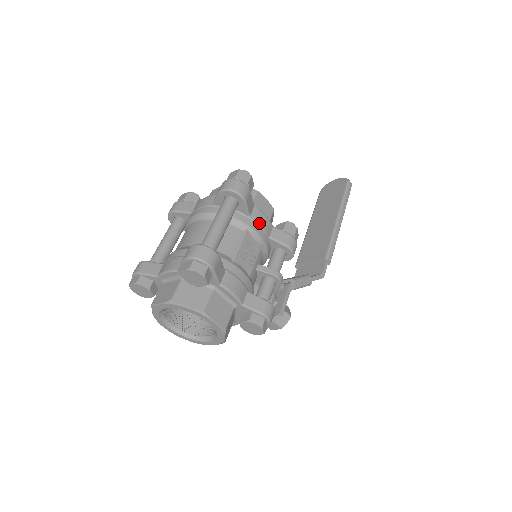
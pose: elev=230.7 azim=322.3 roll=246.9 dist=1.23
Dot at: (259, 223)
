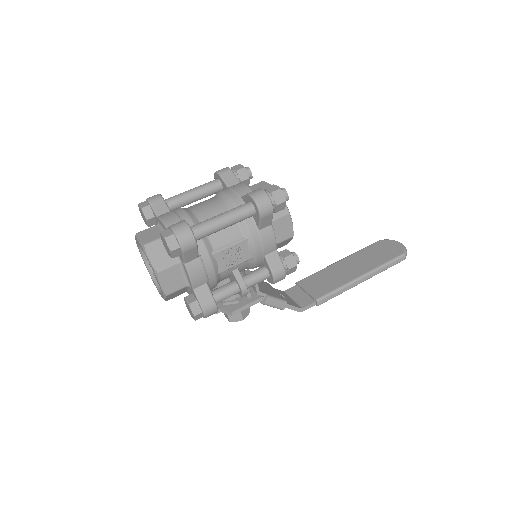
Dot at: (263, 240)
